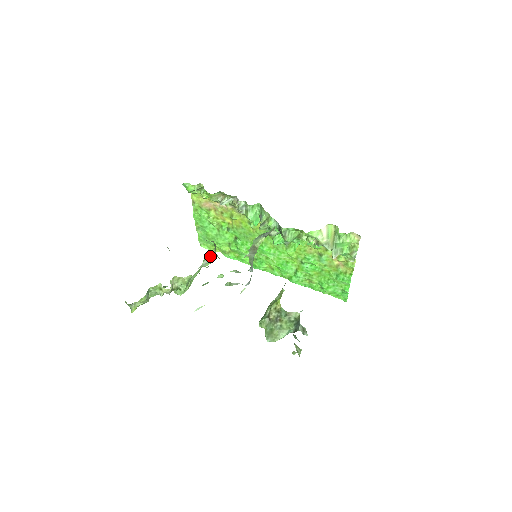
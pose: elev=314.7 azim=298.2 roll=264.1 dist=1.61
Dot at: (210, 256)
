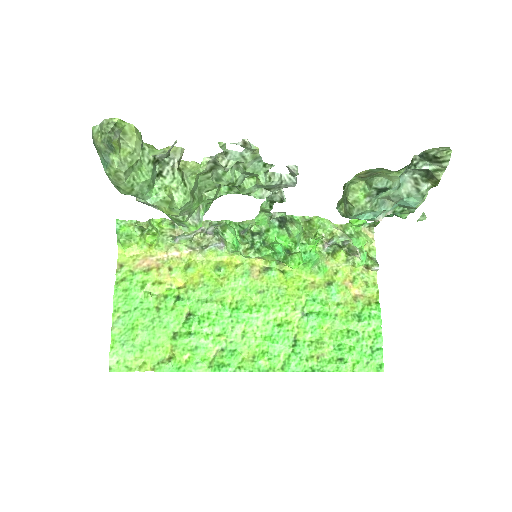
Dot at: (202, 215)
